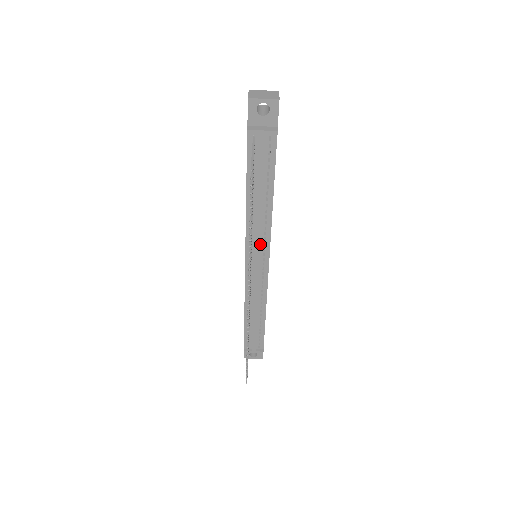
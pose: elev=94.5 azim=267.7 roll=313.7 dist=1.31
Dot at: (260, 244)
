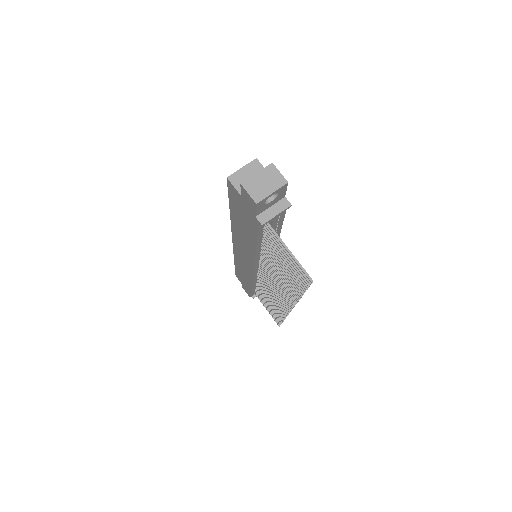
Dot at: occluded
